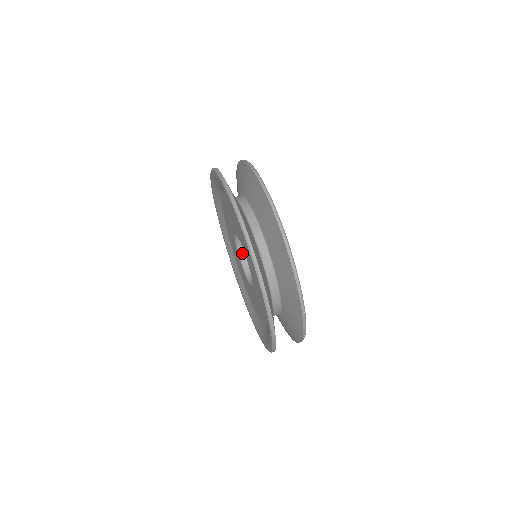
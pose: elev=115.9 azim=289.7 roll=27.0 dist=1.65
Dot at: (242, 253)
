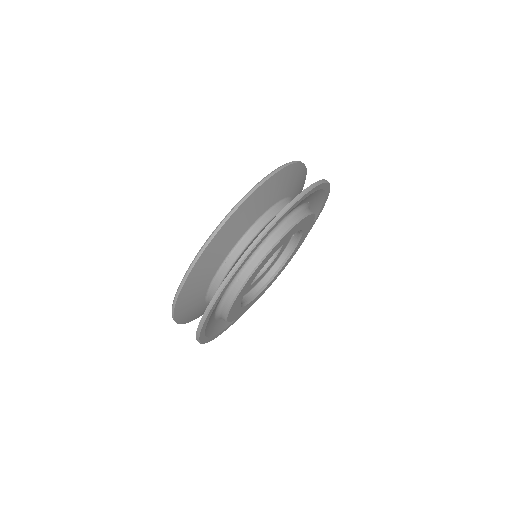
Dot at: occluded
